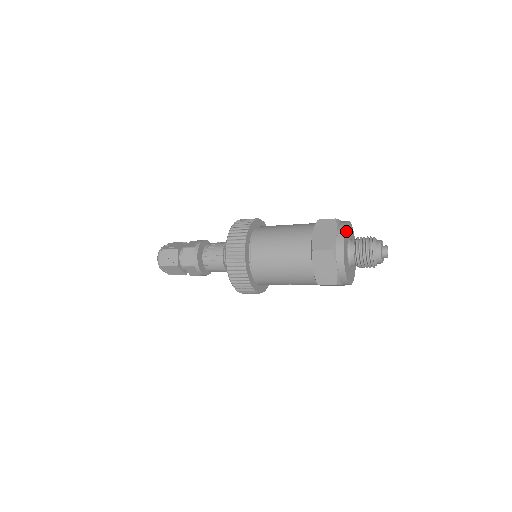
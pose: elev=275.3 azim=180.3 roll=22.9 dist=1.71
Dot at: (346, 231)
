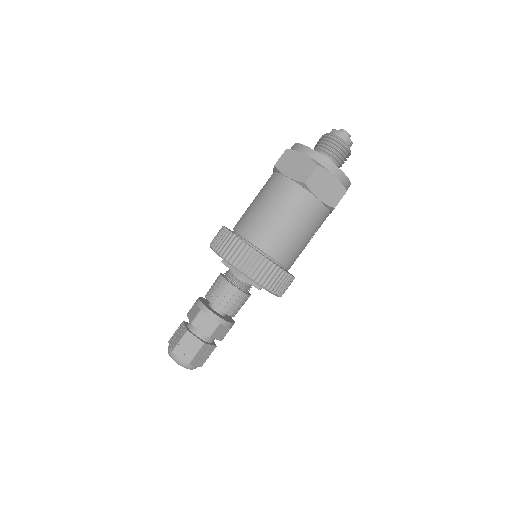
Dot at: occluded
